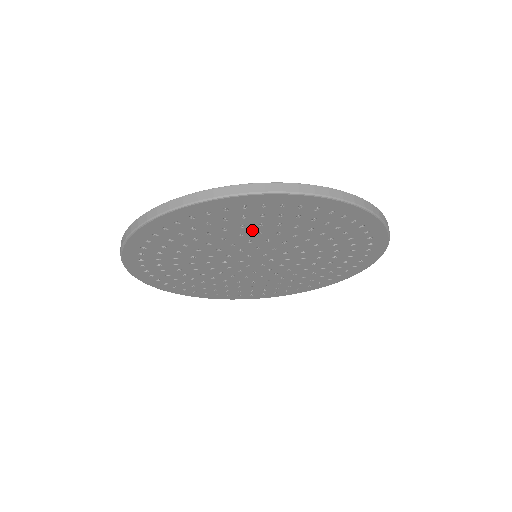
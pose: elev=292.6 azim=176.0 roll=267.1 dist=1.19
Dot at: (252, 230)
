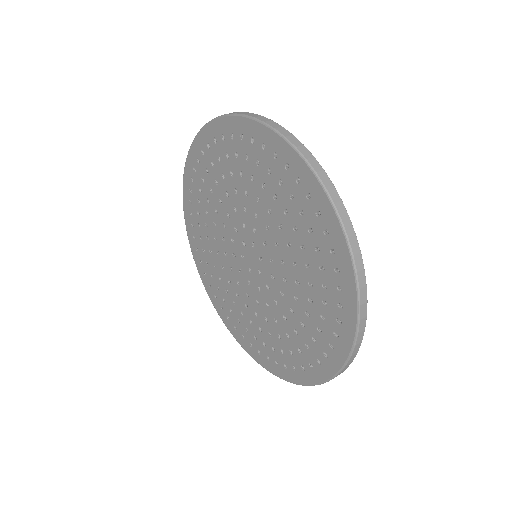
Dot at: (231, 185)
